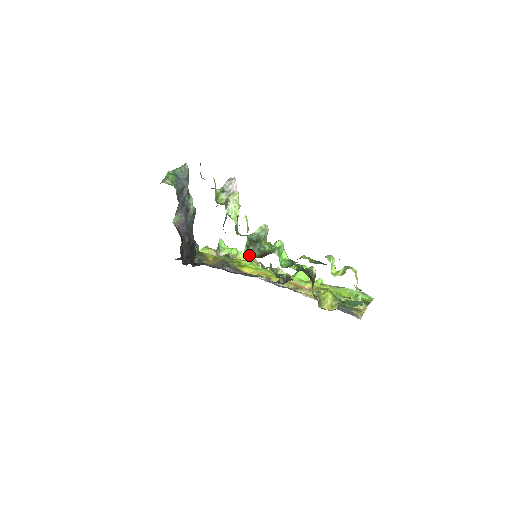
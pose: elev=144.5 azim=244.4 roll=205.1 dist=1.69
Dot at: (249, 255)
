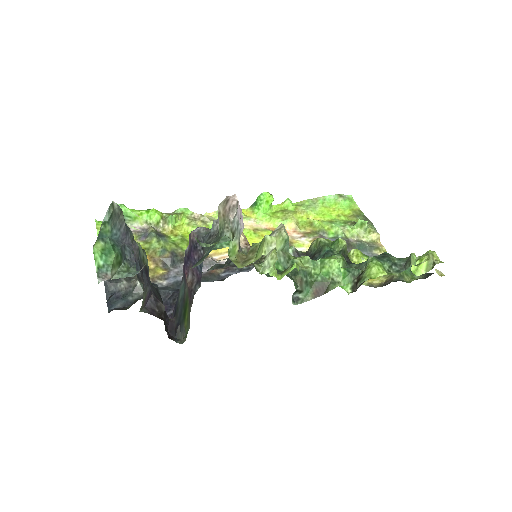
Dot at: (298, 298)
